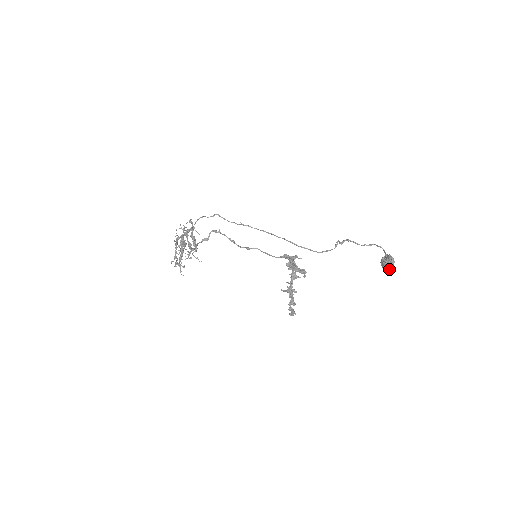
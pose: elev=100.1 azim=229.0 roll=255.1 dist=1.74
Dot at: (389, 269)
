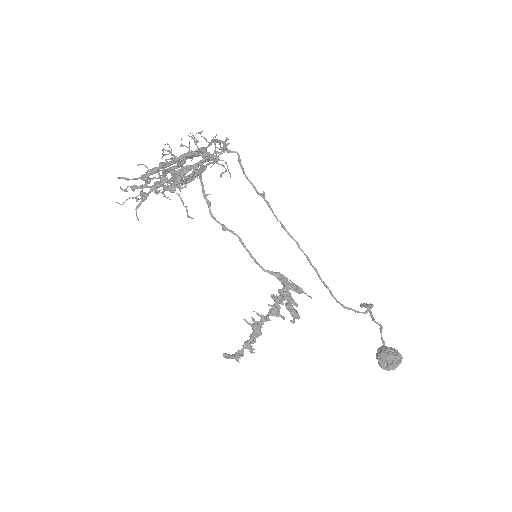
Dot at: (388, 368)
